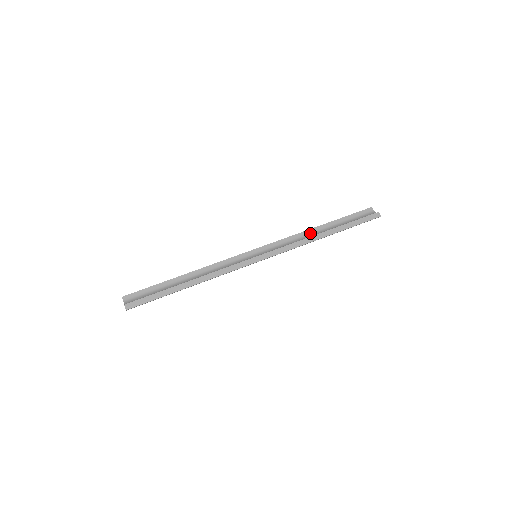
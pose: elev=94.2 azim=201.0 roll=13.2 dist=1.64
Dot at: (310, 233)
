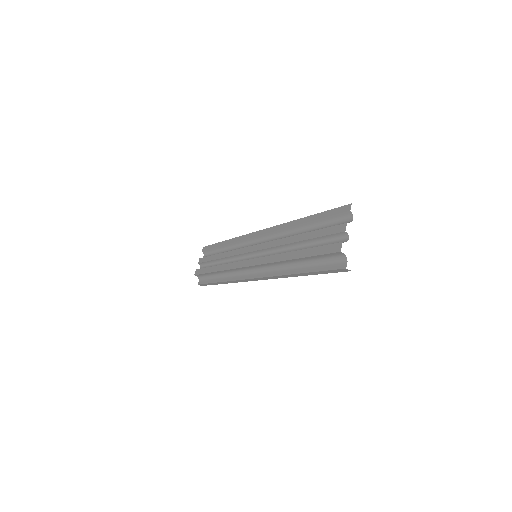
Dot at: (284, 264)
